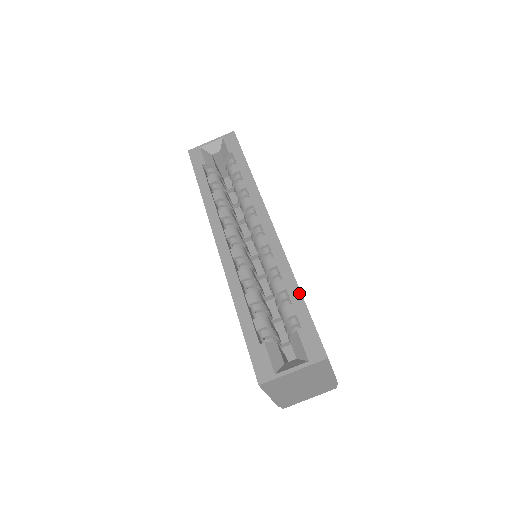
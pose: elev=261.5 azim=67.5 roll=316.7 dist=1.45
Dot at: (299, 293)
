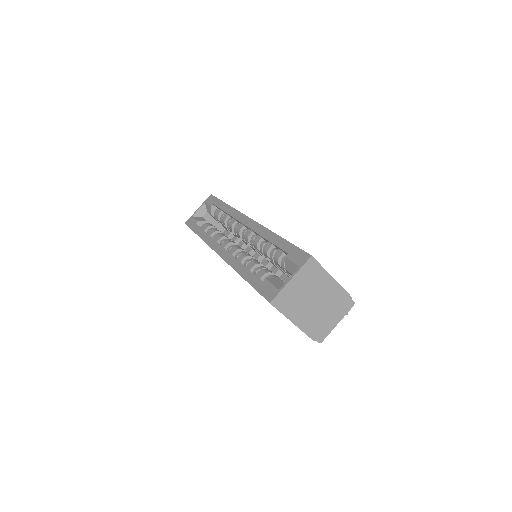
Dot at: (280, 238)
